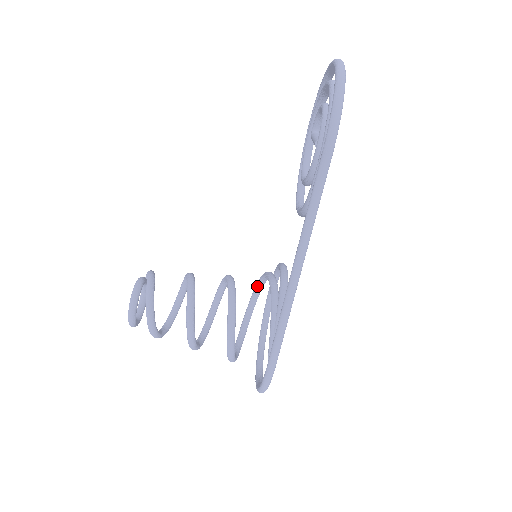
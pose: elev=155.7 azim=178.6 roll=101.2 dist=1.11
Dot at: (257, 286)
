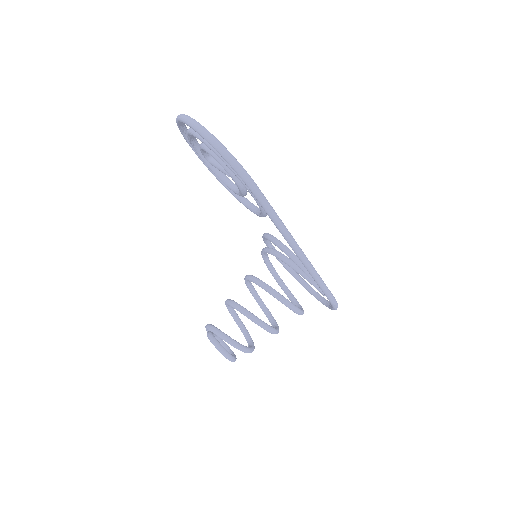
Dot at: (264, 259)
